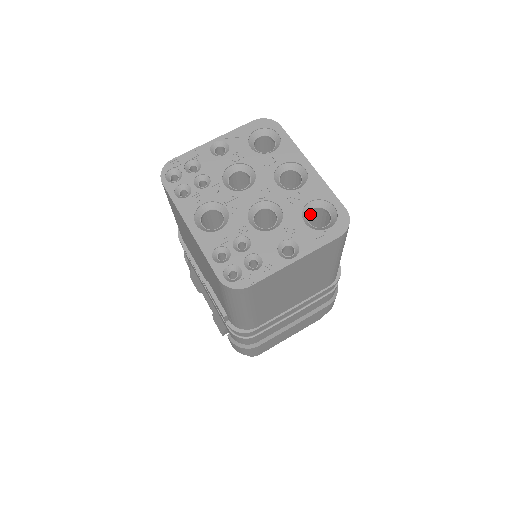
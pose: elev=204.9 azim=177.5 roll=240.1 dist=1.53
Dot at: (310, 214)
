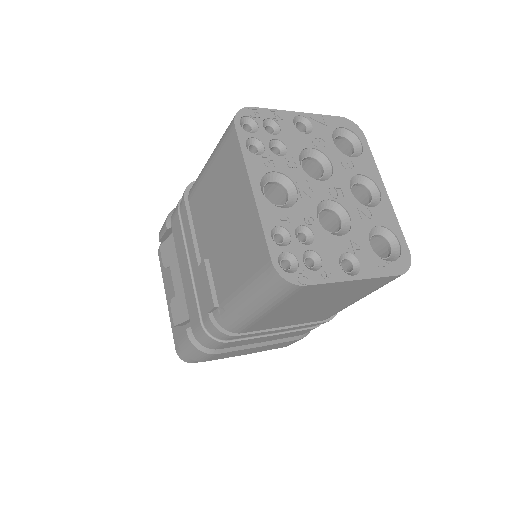
Dot at: occluded
